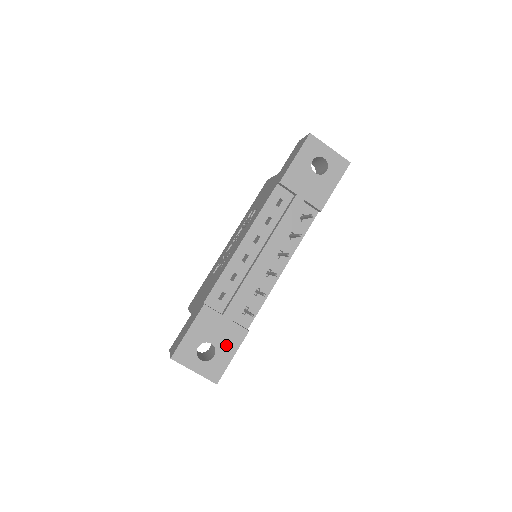
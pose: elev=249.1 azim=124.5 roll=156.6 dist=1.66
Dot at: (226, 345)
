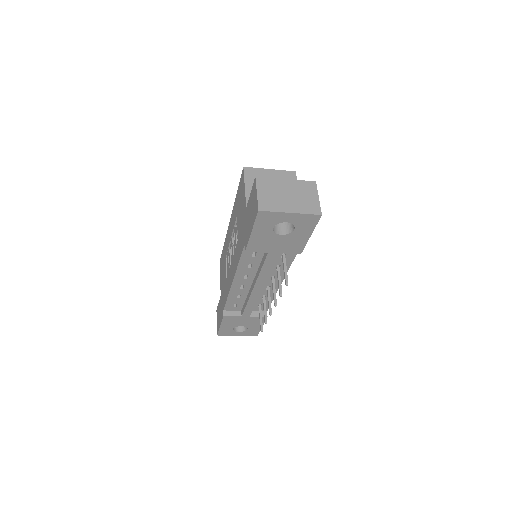
Dot at: (253, 324)
